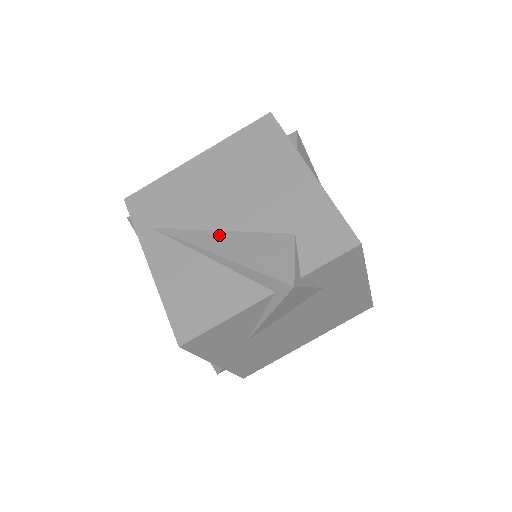
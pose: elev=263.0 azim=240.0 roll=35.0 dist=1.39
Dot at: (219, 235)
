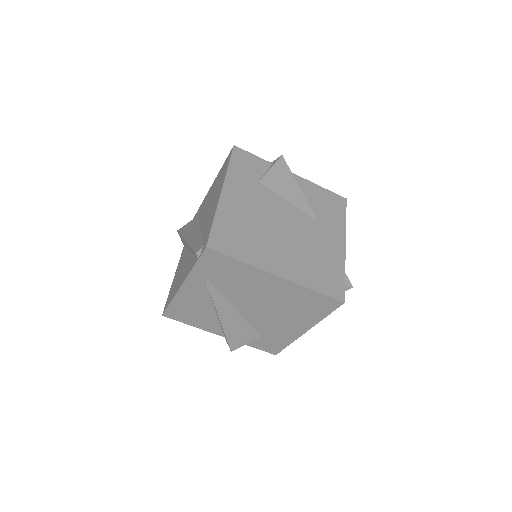
Dot at: (232, 311)
